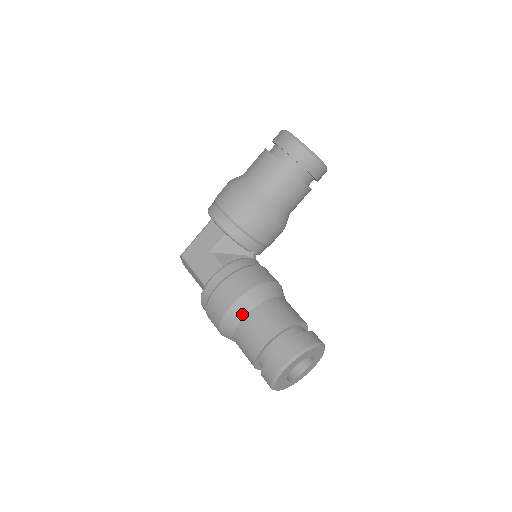
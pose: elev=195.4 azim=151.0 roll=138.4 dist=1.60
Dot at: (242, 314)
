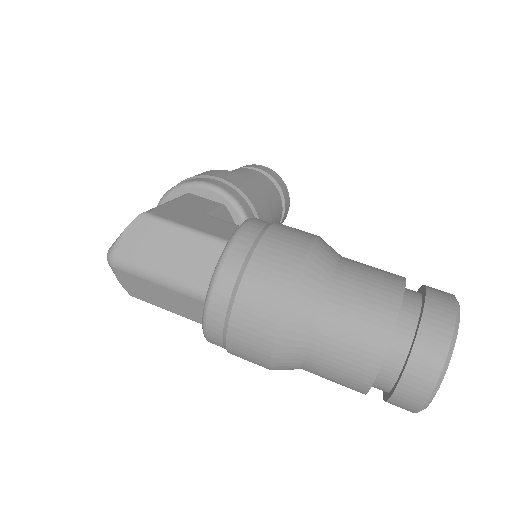
Dot at: (335, 255)
